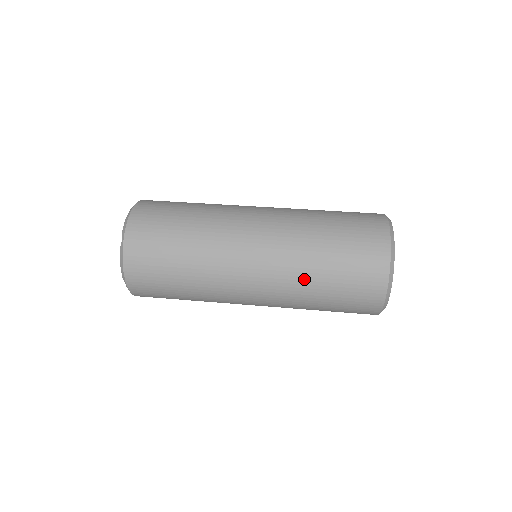
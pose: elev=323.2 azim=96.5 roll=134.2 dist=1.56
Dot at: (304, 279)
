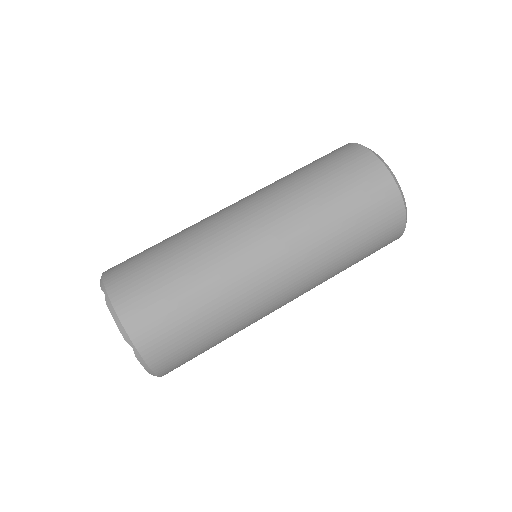
Dot at: occluded
